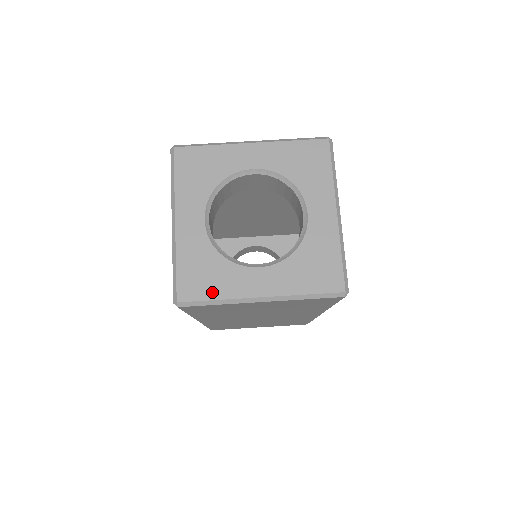
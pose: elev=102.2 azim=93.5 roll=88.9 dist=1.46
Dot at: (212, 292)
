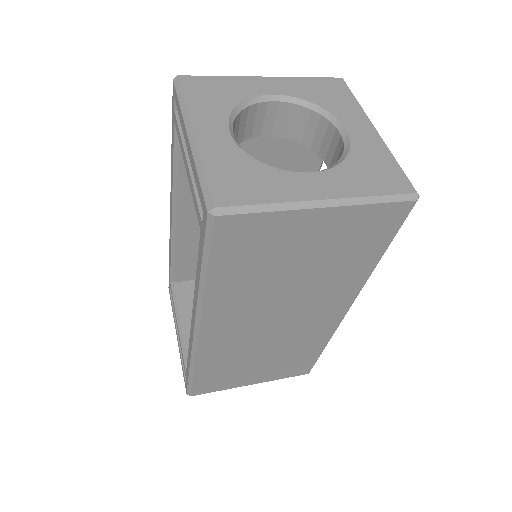
Dot at: (259, 196)
